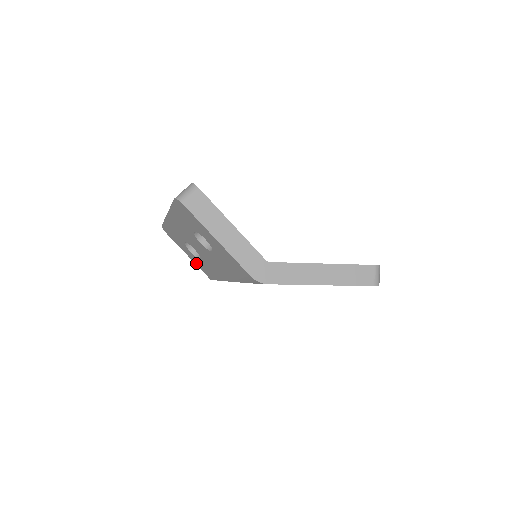
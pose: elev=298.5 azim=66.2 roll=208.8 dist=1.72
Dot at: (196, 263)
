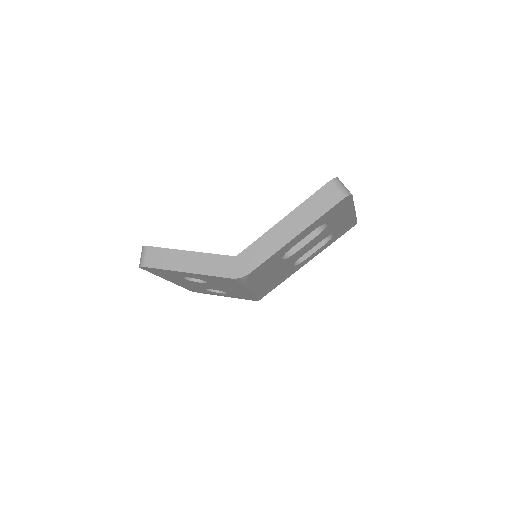
Dot at: occluded
